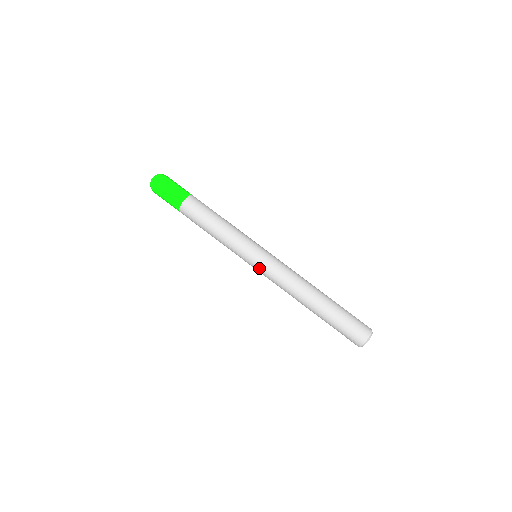
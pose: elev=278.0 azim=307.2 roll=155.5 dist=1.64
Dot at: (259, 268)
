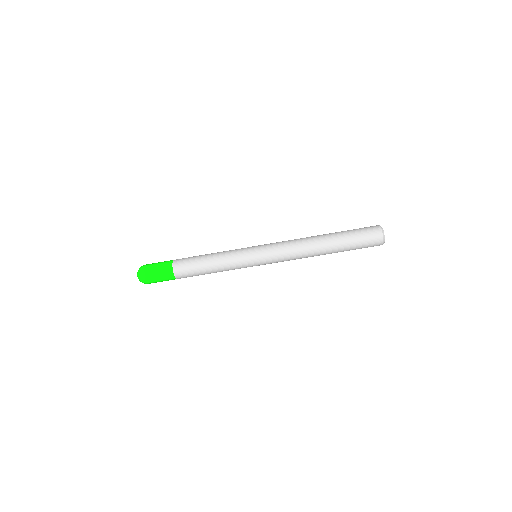
Dot at: occluded
